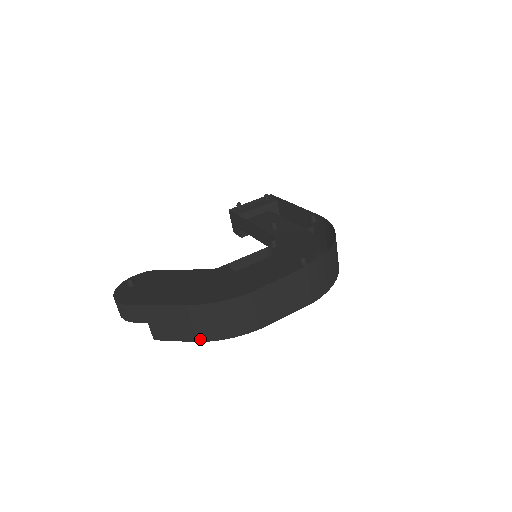
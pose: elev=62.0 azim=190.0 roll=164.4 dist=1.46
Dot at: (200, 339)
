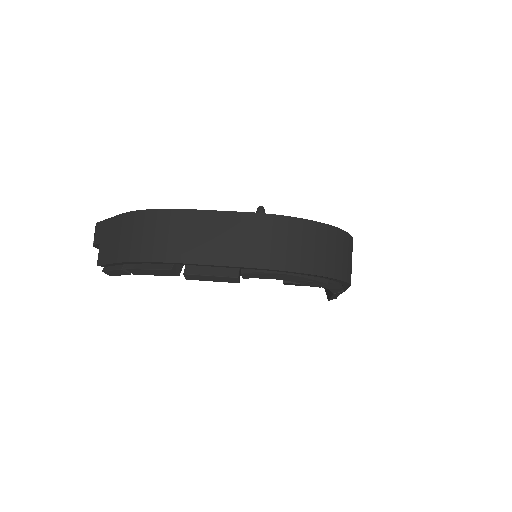
Dot at: (119, 259)
